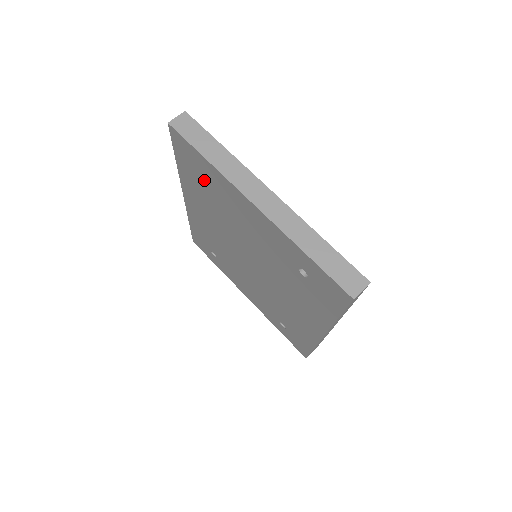
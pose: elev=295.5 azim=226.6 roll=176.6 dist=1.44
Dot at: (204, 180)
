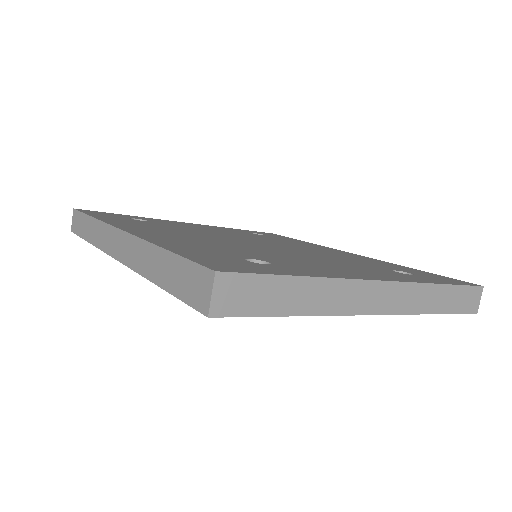
Dot at: occluded
